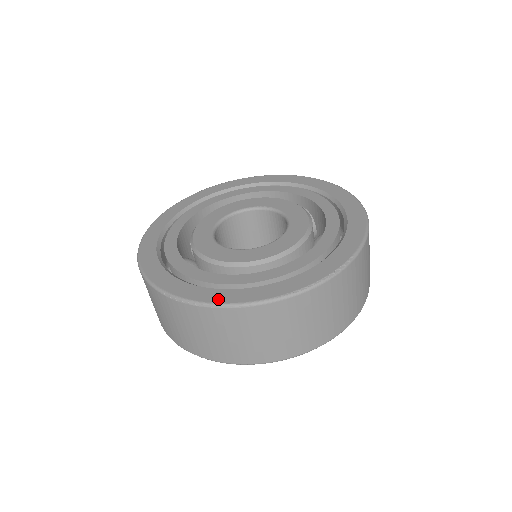
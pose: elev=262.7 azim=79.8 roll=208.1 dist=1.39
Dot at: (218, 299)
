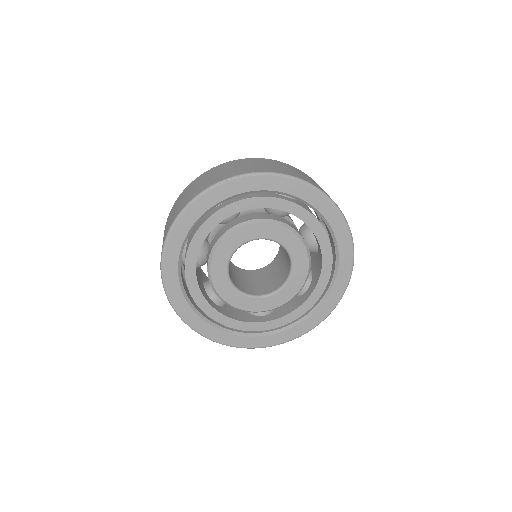
Dot at: (205, 333)
